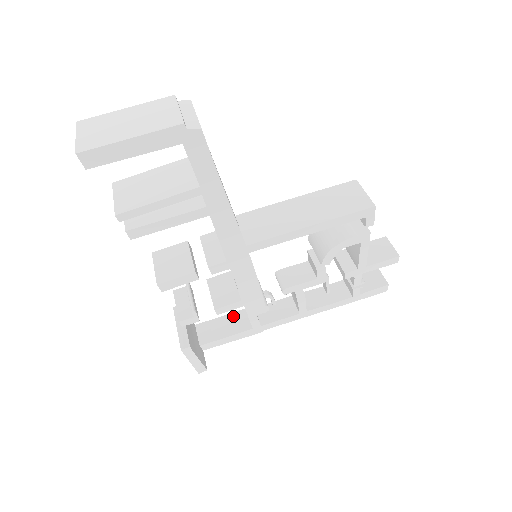
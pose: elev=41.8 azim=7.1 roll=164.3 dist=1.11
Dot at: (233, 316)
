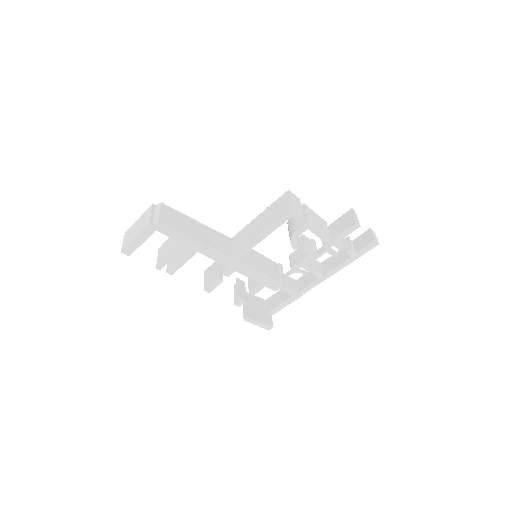
Dot at: occluded
